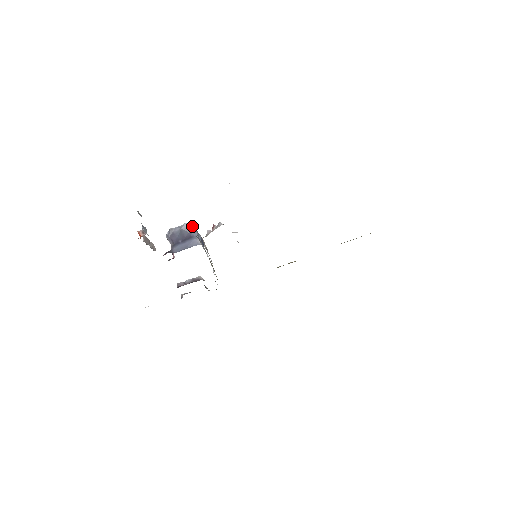
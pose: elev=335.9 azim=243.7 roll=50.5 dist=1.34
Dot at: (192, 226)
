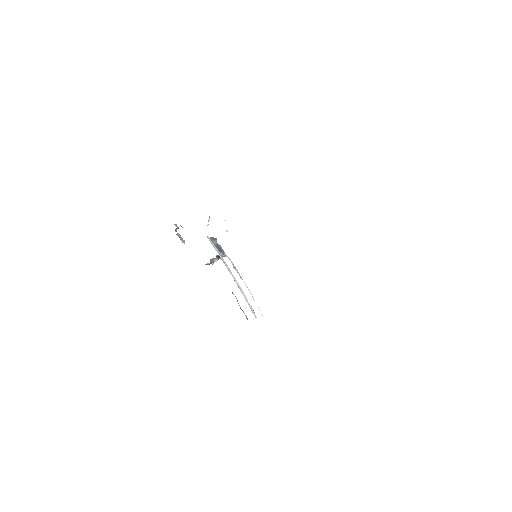
Dot at: occluded
